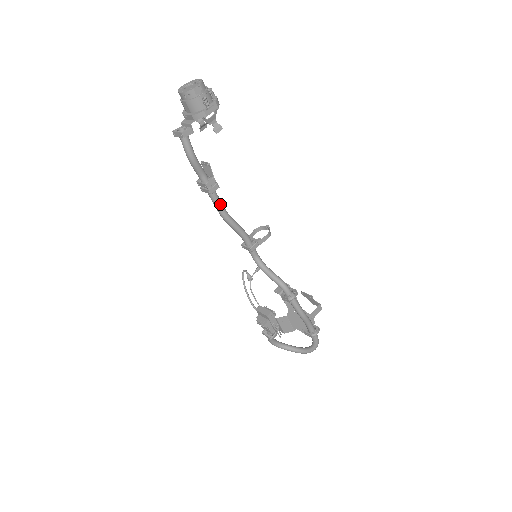
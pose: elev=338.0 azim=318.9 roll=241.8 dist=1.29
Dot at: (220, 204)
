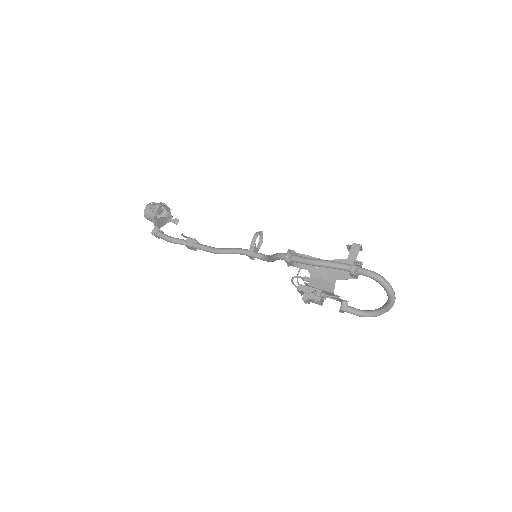
Dot at: (206, 247)
